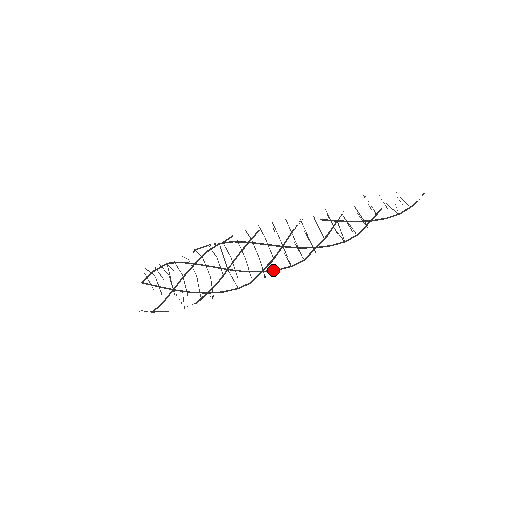
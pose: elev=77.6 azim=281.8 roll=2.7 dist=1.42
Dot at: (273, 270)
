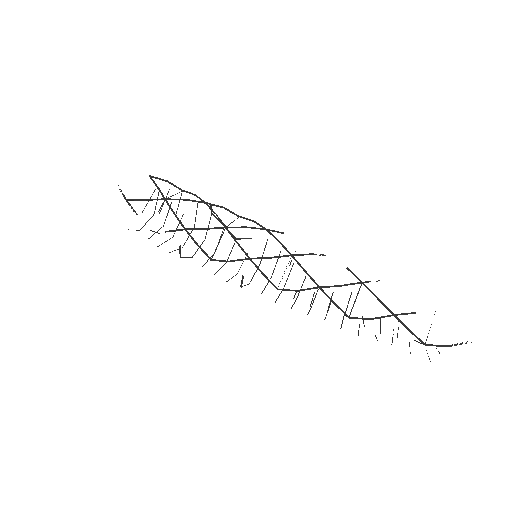
Dot at: (260, 270)
